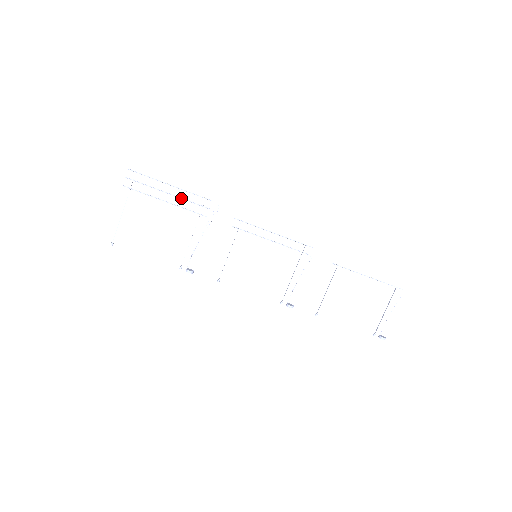
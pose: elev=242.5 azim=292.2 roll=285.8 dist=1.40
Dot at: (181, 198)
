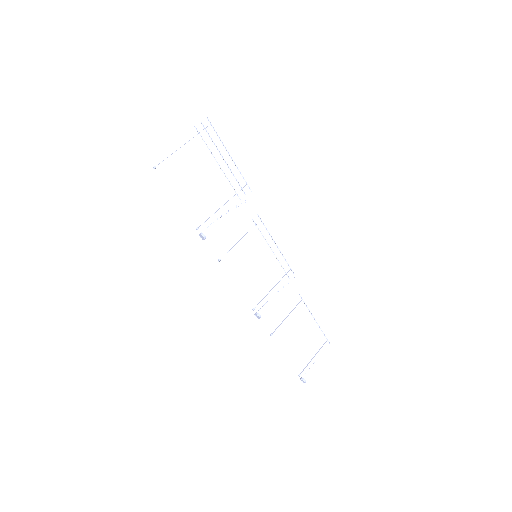
Dot at: occluded
